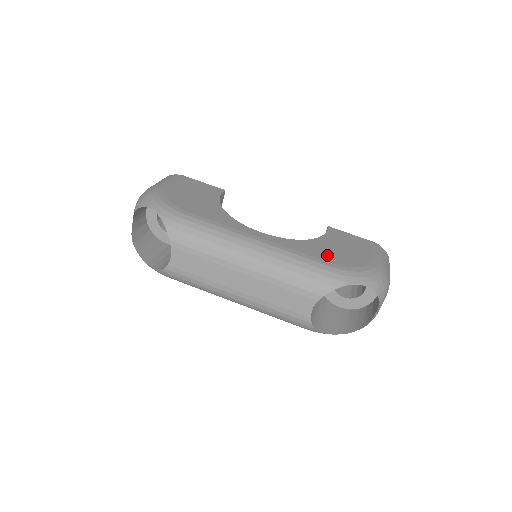
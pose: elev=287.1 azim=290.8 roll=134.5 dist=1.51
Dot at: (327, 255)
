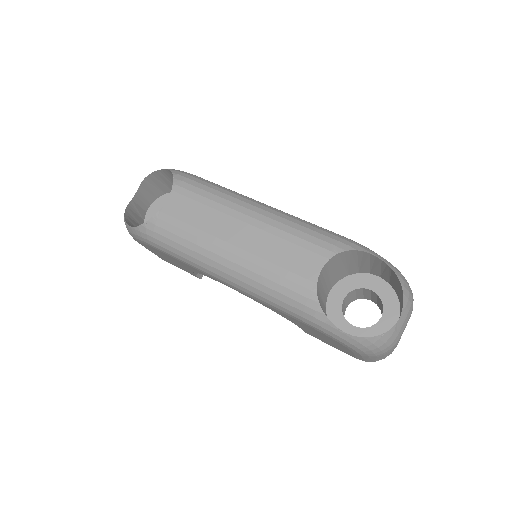
Dot at: occluded
